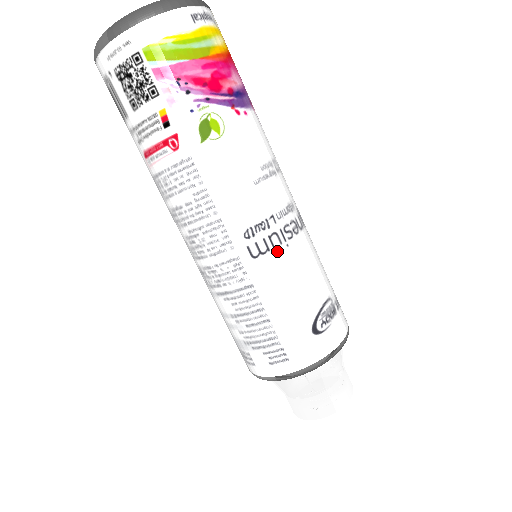
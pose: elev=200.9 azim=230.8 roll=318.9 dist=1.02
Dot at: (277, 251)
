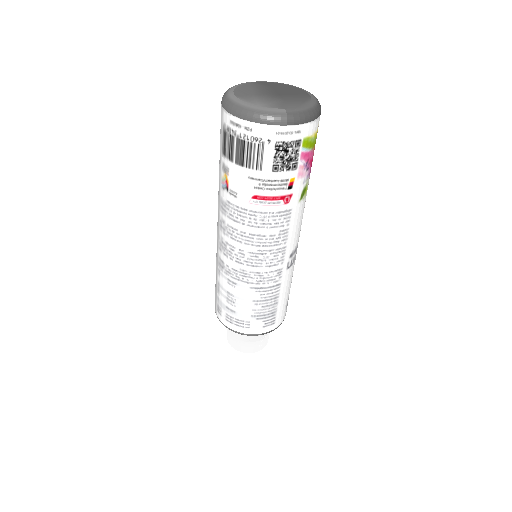
Dot at: (294, 263)
